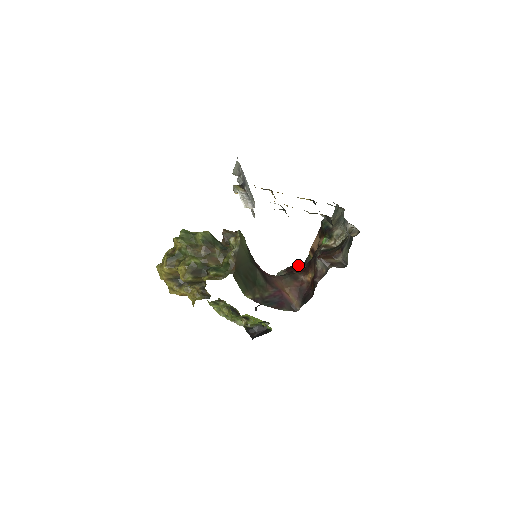
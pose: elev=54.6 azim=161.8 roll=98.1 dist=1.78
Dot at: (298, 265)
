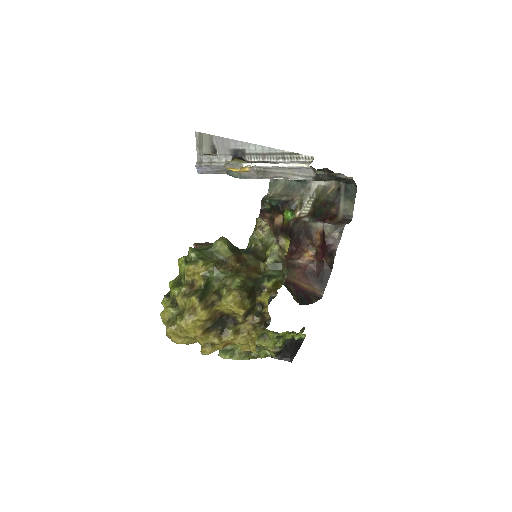
Dot at: occluded
